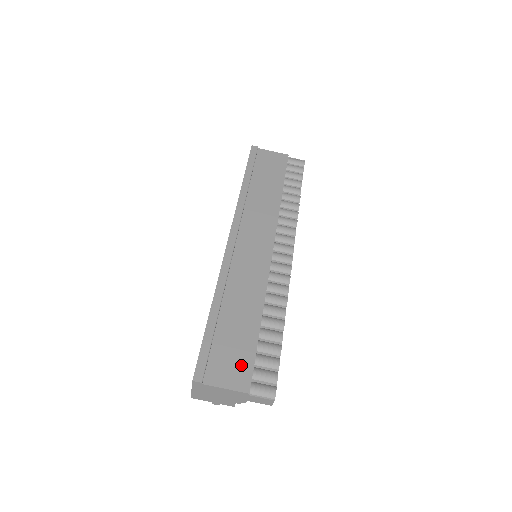
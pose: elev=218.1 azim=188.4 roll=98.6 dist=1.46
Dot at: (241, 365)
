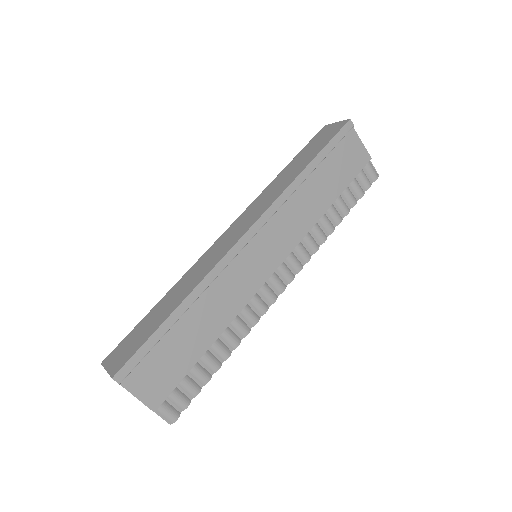
Dot at: (165, 381)
